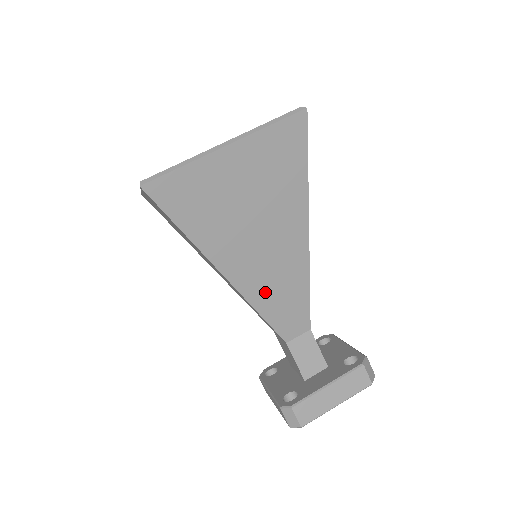
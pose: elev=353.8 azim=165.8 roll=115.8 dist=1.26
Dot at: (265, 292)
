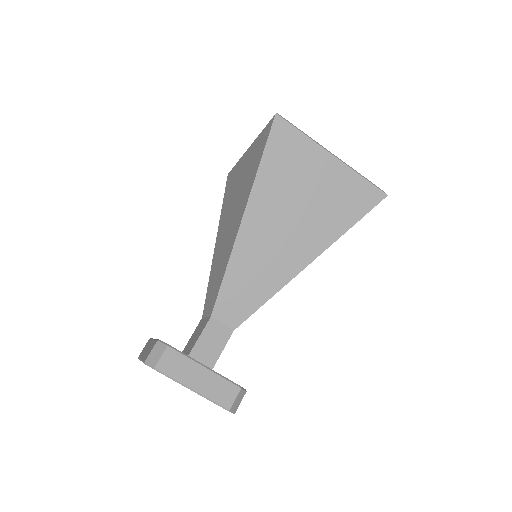
Dot at: (247, 261)
